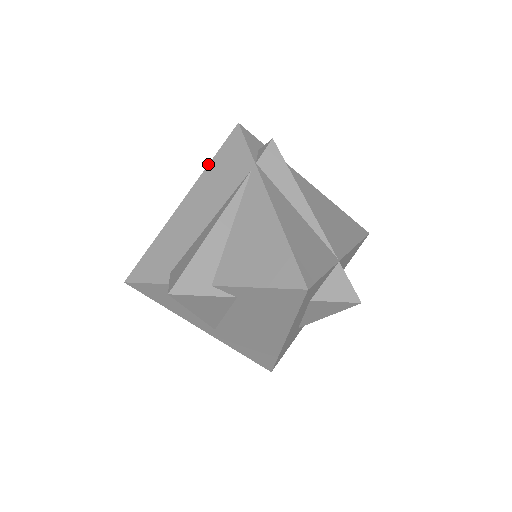
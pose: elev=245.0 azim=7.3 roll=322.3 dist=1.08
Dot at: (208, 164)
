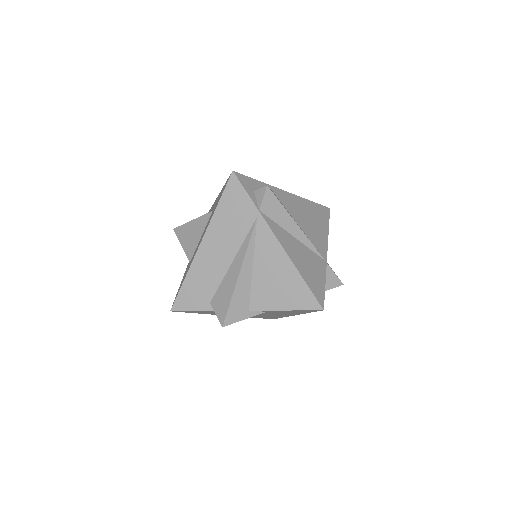
Dot at: (215, 210)
